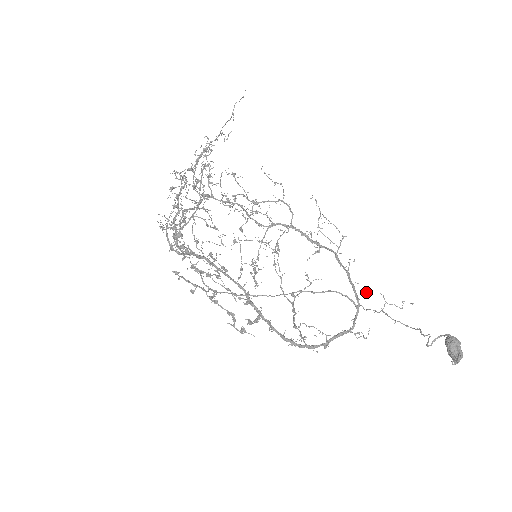
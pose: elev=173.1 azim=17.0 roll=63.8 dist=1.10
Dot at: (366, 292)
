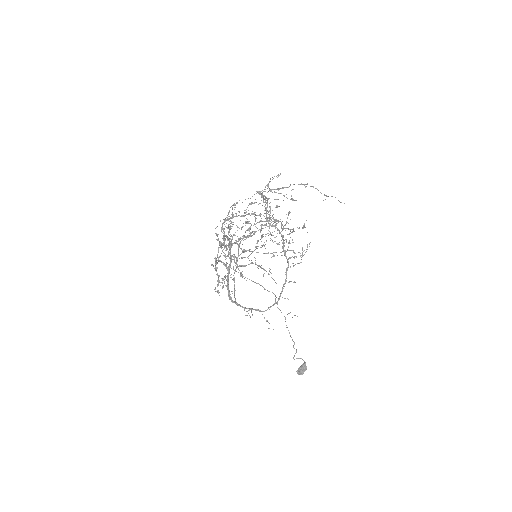
Dot at: (285, 298)
